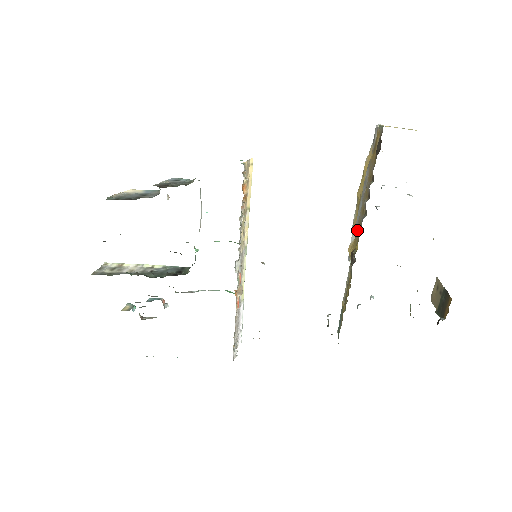
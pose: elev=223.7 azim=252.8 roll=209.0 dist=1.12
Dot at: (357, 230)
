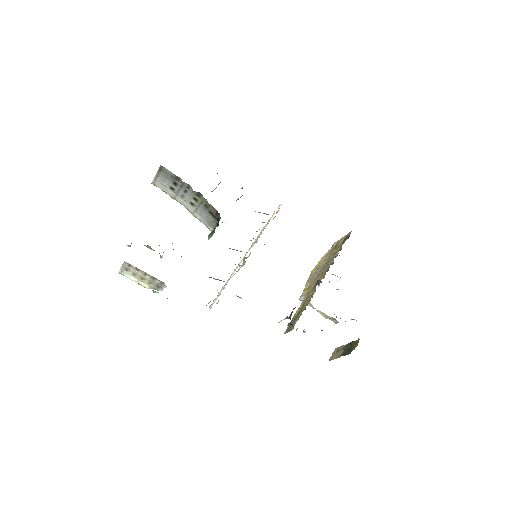
Dot at: (317, 277)
